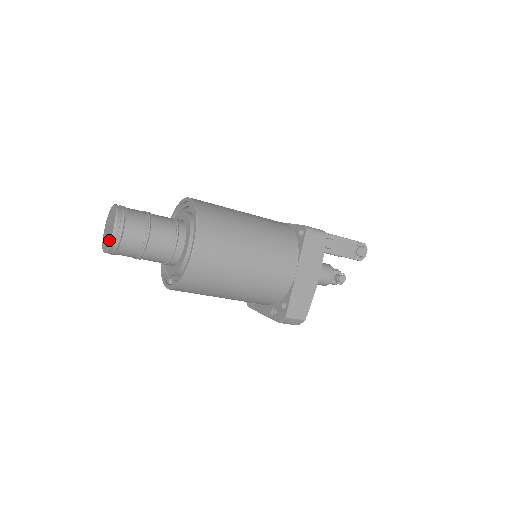
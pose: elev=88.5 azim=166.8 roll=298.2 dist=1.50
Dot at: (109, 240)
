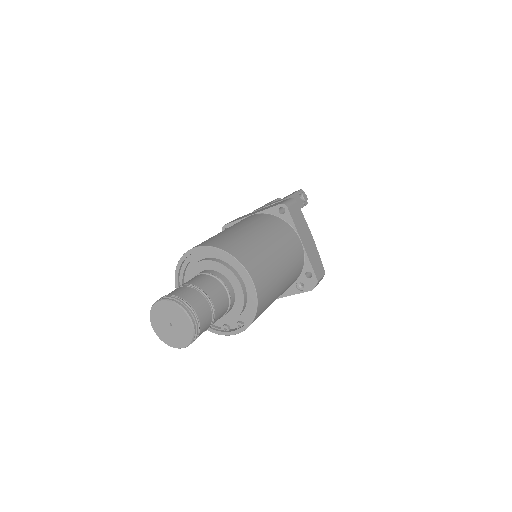
Dot at: (189, 332)
